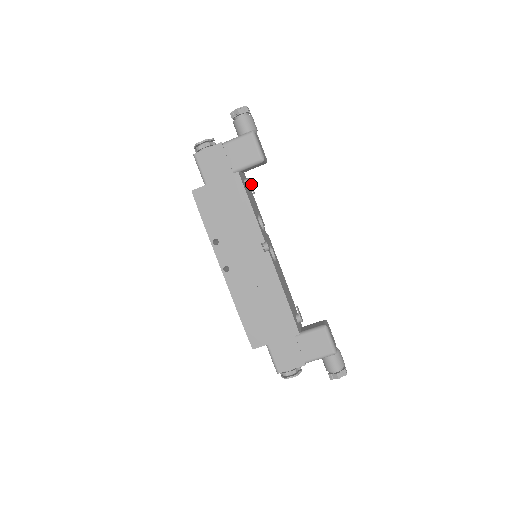
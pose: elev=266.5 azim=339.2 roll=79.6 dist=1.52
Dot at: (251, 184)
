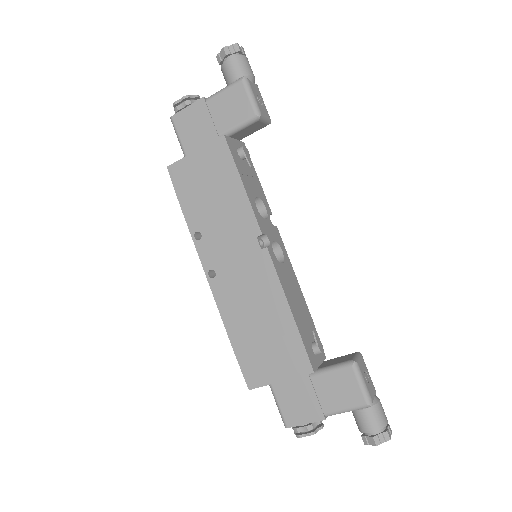
Dot at: (248, 154)
